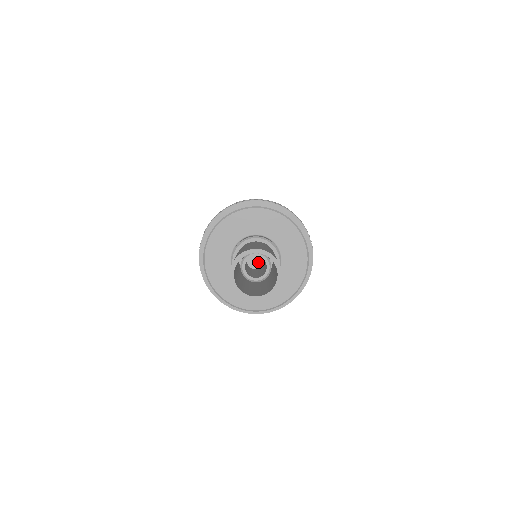
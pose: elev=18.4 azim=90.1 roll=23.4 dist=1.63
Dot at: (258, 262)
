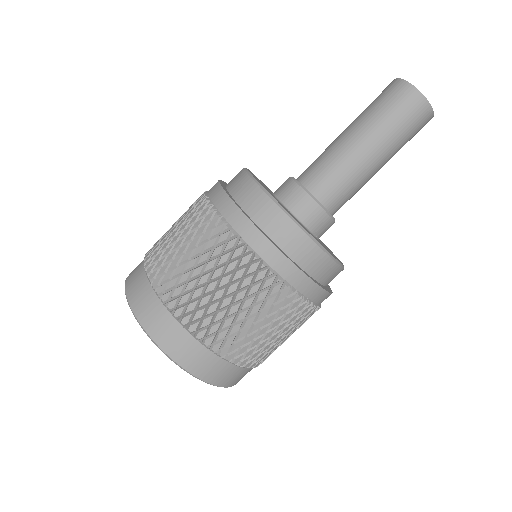
Dot at: occluded
